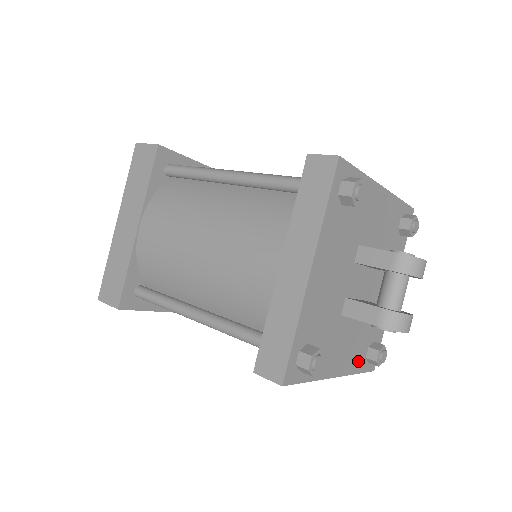
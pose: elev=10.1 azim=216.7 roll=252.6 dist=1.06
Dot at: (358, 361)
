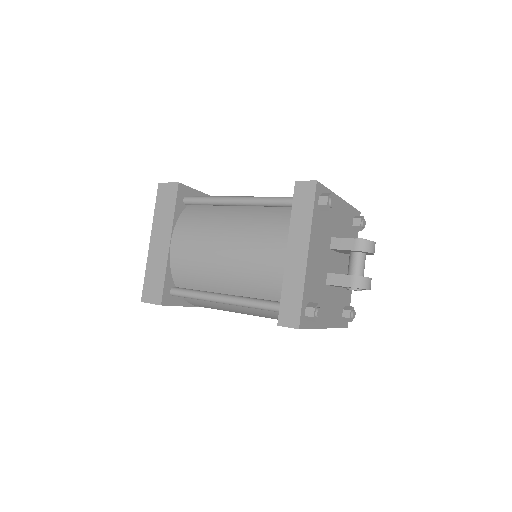
Dot at: (338, 319)
